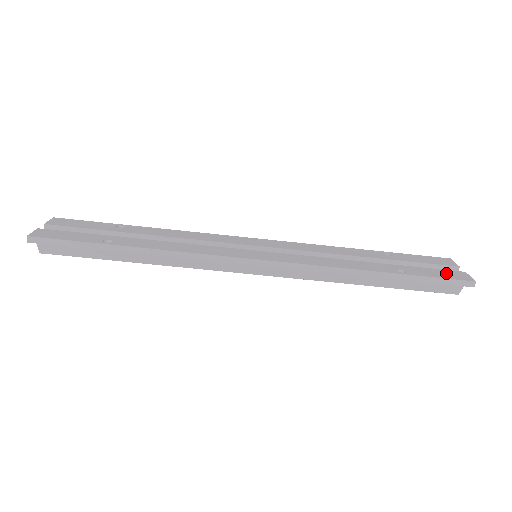
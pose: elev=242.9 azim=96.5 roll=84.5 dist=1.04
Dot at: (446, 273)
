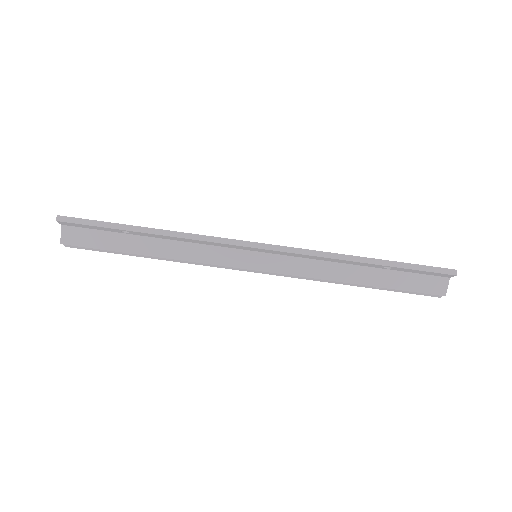
Dot at: occluded
